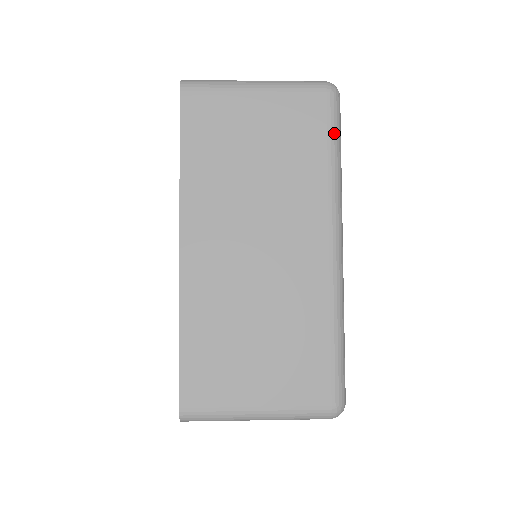
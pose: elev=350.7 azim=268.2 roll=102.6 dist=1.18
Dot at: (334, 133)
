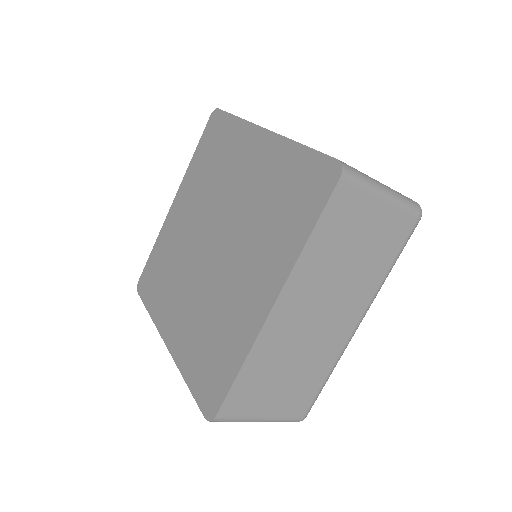
Dot at: occluded
